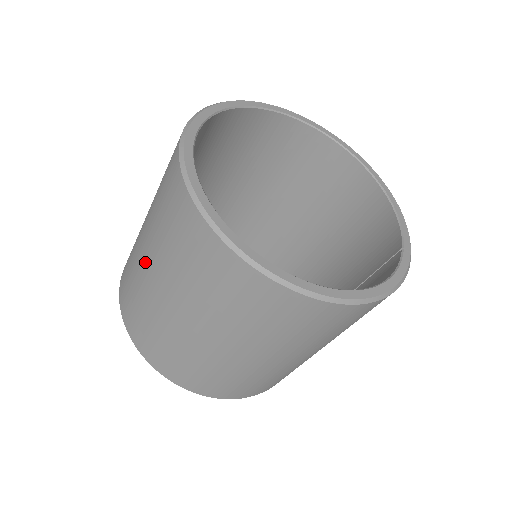
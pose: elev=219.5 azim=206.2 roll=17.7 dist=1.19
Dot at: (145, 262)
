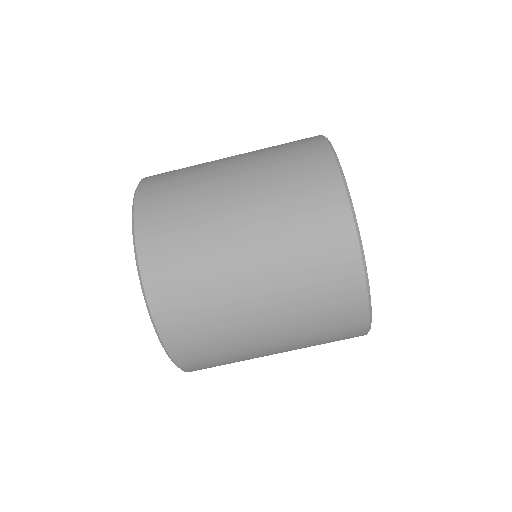
Dot at: (226, 161)
